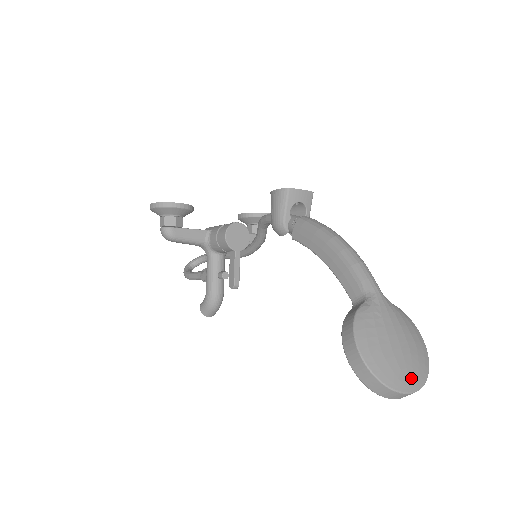
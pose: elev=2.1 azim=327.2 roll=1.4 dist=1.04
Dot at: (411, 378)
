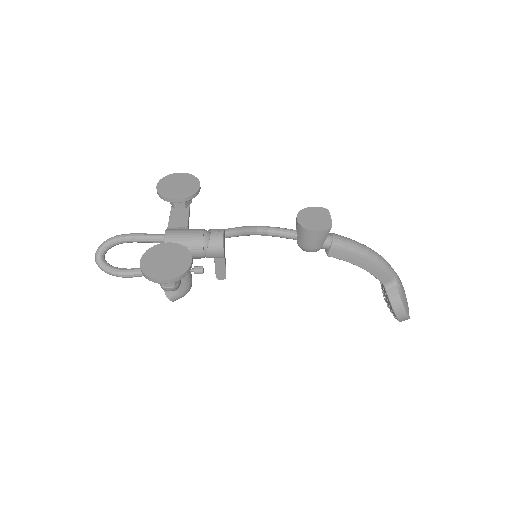
Dot at: occluded
